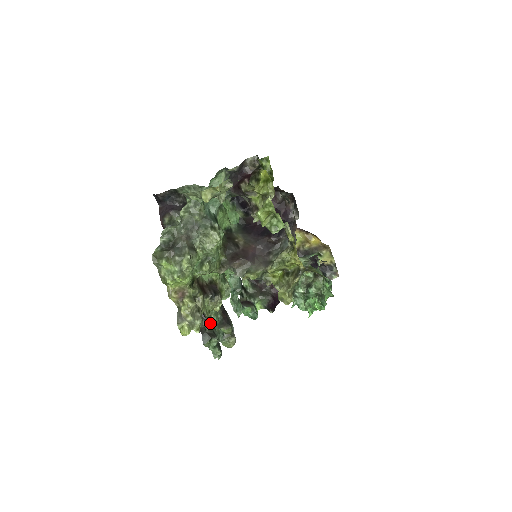
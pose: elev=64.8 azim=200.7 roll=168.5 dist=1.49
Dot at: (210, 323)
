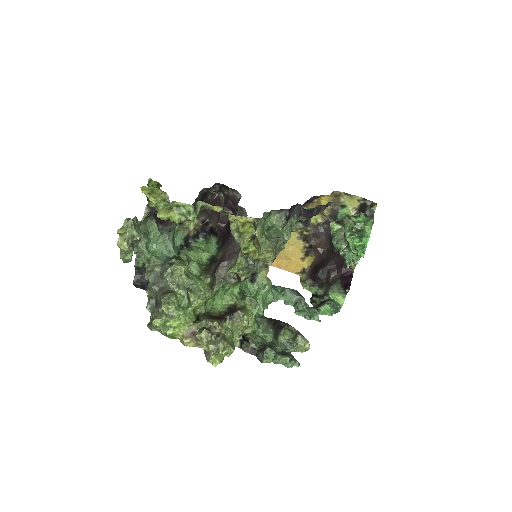
Dot at: (257, 341)
